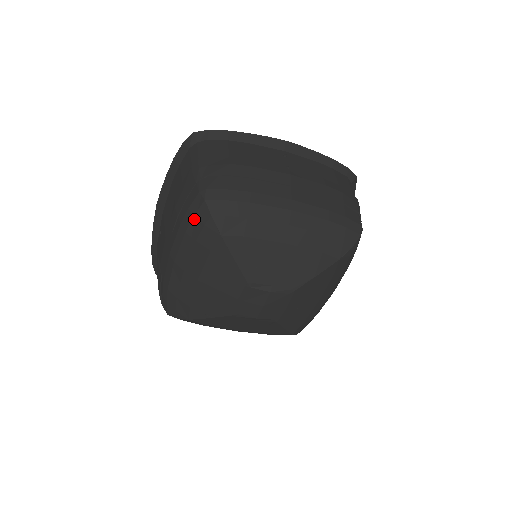
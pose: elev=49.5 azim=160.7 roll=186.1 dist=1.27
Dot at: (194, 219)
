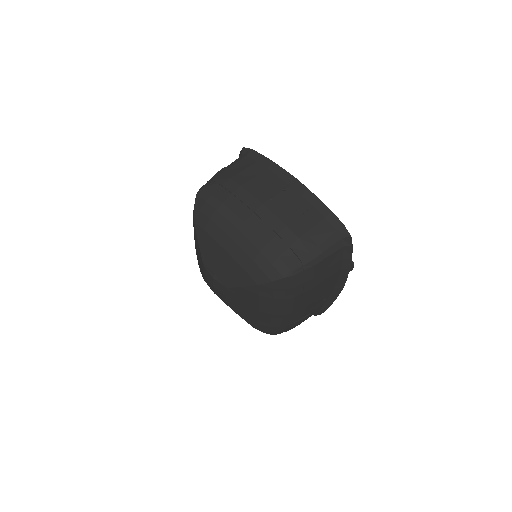
Dot at: occluded
